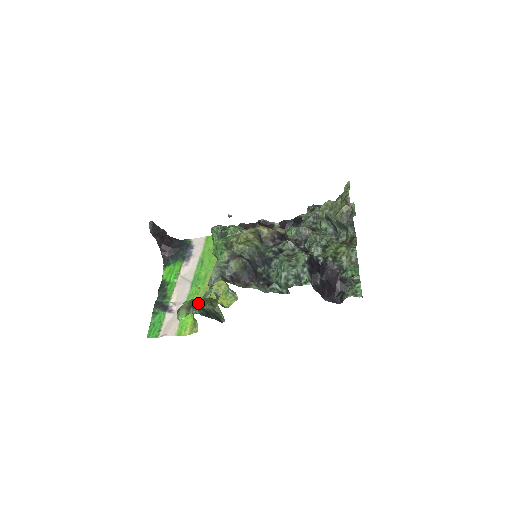
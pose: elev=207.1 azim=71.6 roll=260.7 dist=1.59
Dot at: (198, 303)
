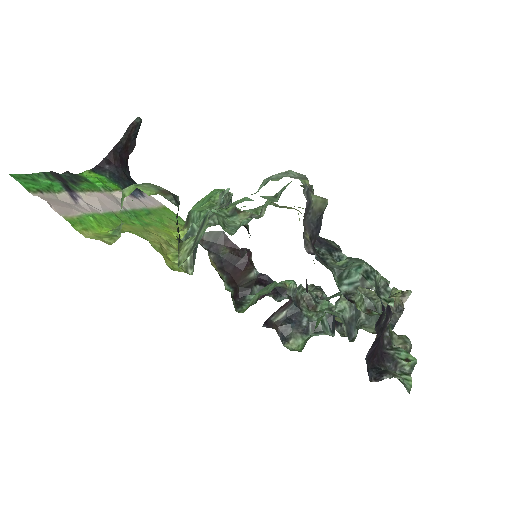
Dot at: occluded
